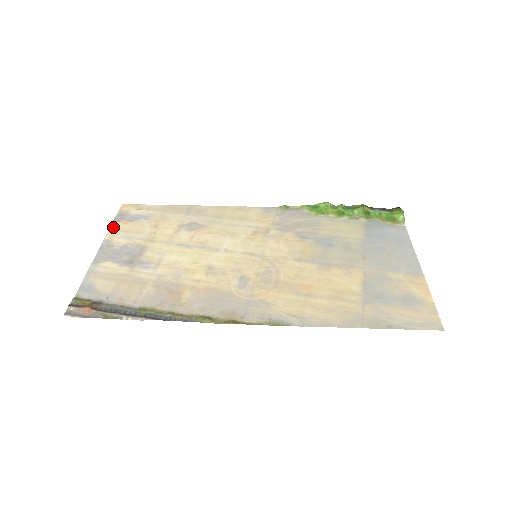
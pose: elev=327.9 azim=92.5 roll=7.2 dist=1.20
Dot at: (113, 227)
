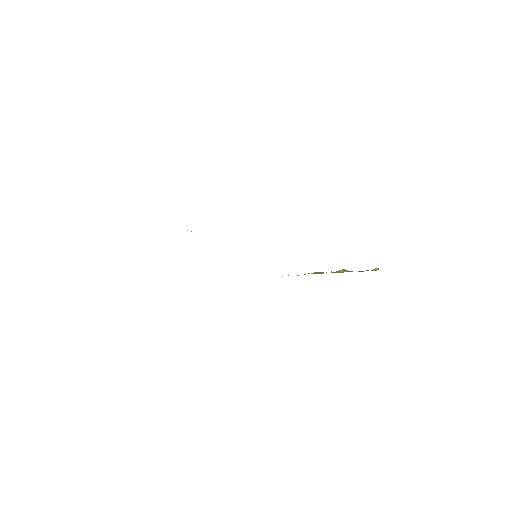
Dot at: occluded
